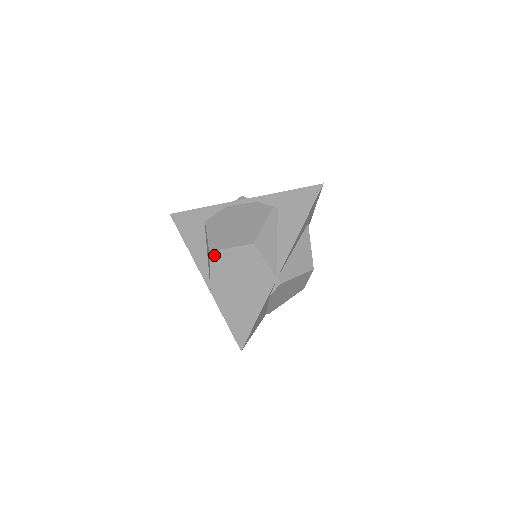
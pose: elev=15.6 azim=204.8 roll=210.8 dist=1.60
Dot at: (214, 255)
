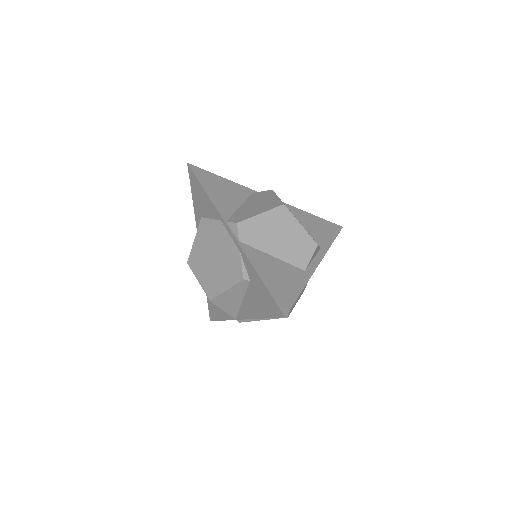
Dot at: occluded
